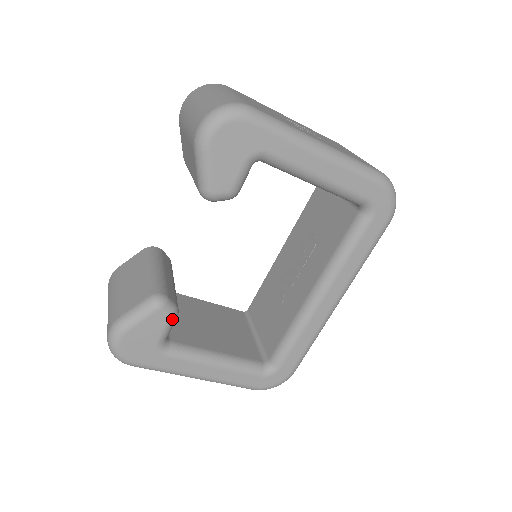
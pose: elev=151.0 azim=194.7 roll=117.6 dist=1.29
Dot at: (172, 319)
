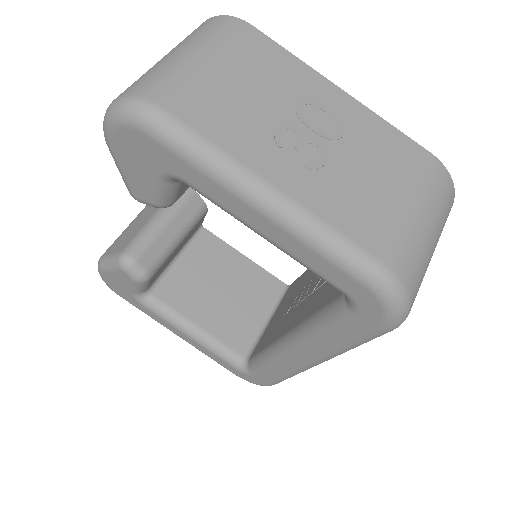
Dot at: (138, 282)
